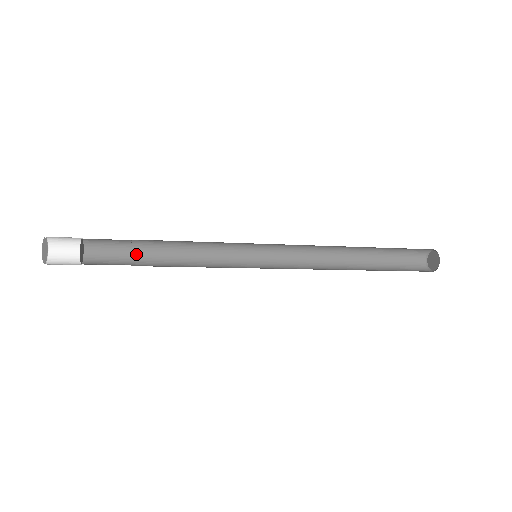
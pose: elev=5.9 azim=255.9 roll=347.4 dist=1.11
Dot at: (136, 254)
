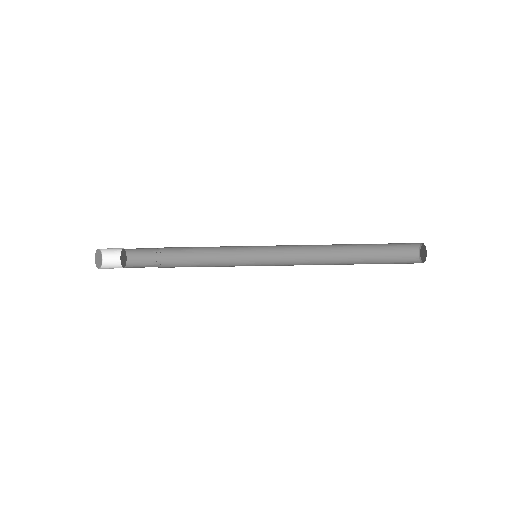
Dot at: occluded
